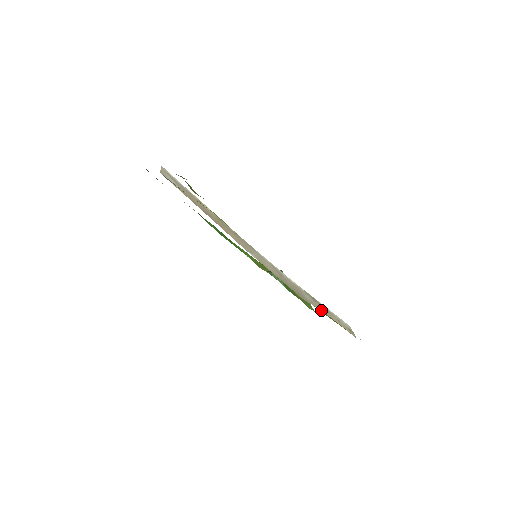
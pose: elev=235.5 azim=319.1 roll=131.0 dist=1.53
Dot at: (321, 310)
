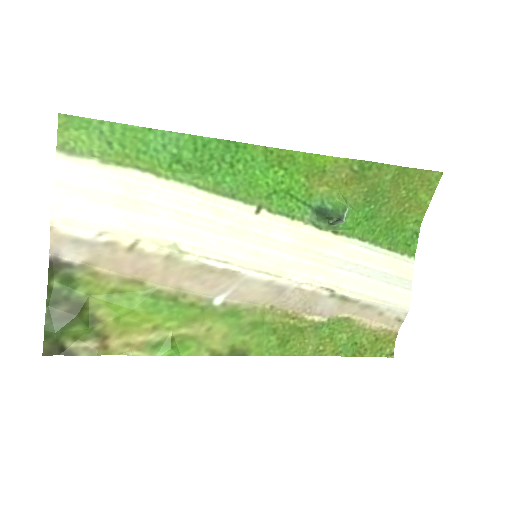
Dot at: (346, 313)
